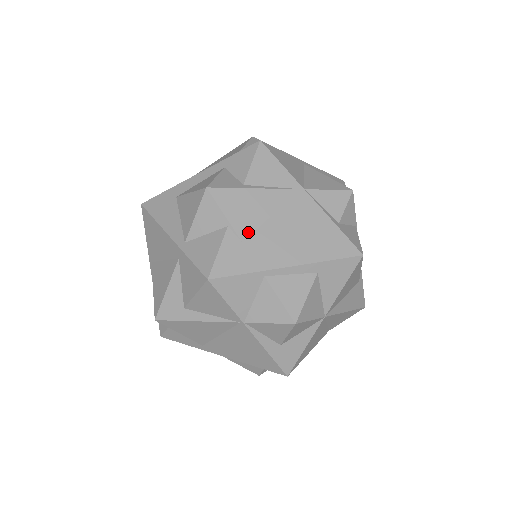
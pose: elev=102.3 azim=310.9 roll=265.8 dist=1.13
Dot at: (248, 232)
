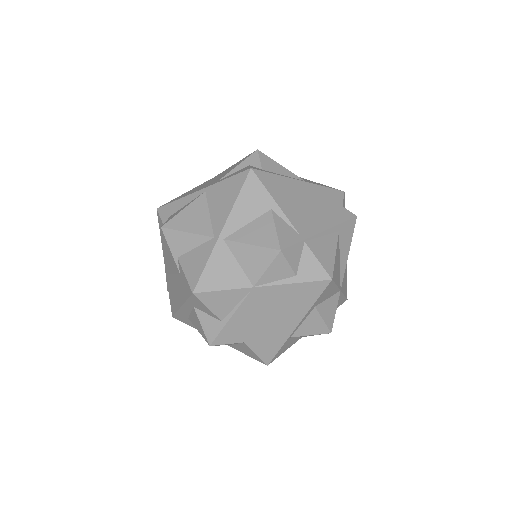
Dot at: (256, 335)
